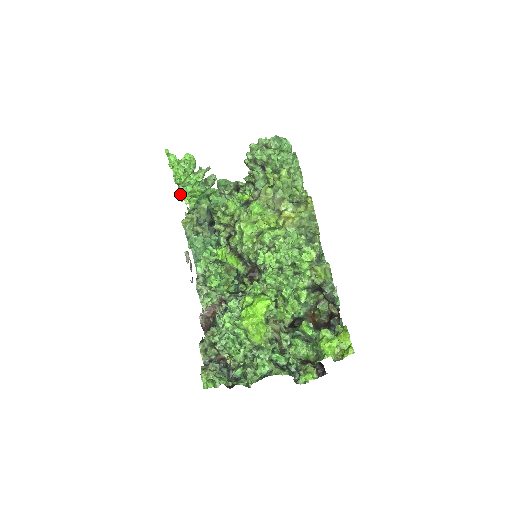
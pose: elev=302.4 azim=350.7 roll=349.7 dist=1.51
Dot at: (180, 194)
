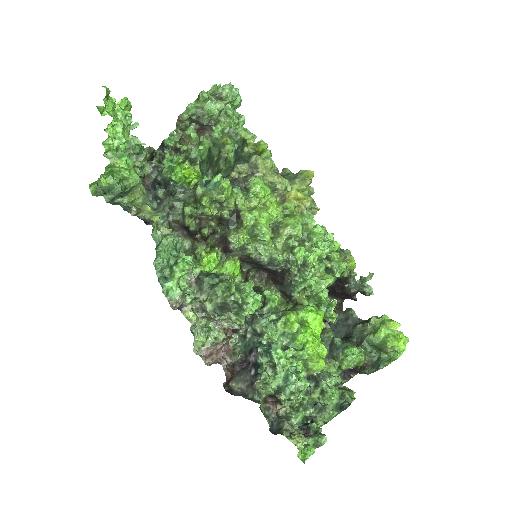
Dot at: (122, 171)
